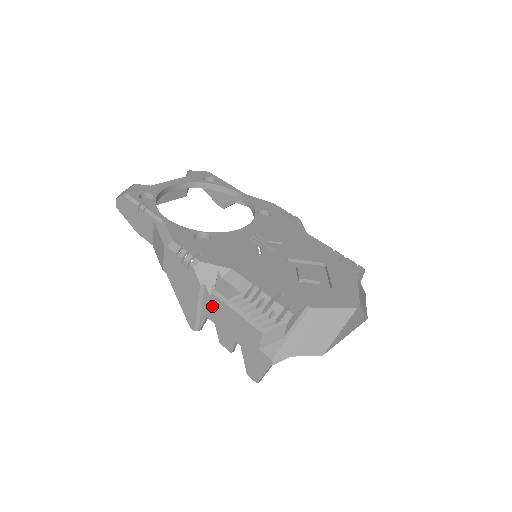
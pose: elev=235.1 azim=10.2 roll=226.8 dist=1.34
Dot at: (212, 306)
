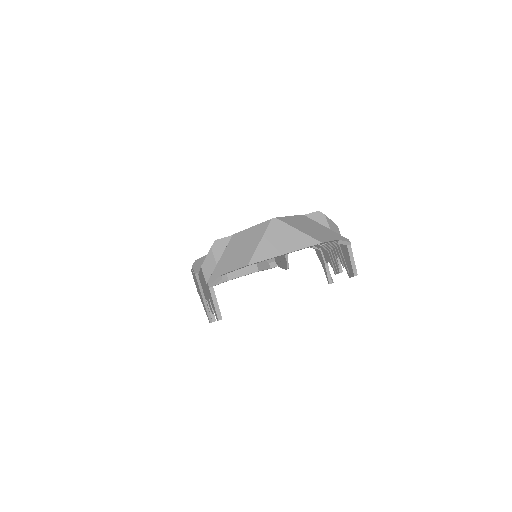
Dot at: (202, 285)
